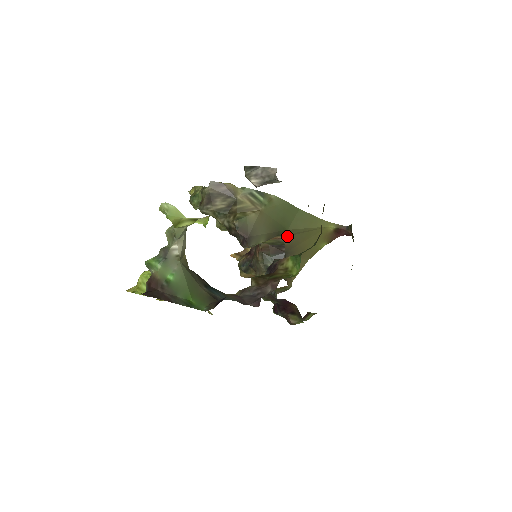
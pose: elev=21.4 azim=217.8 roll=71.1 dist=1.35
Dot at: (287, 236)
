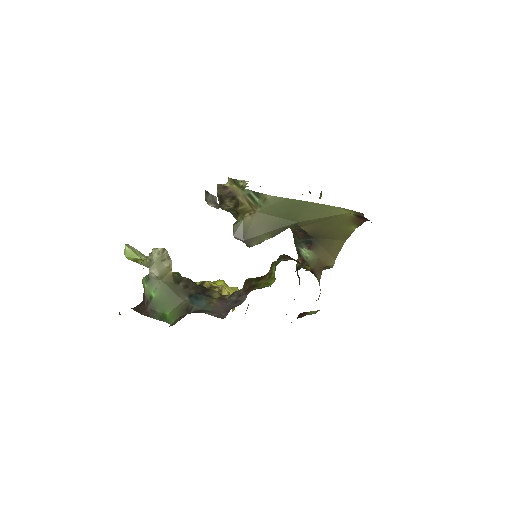
Dot at: (303, 226)
